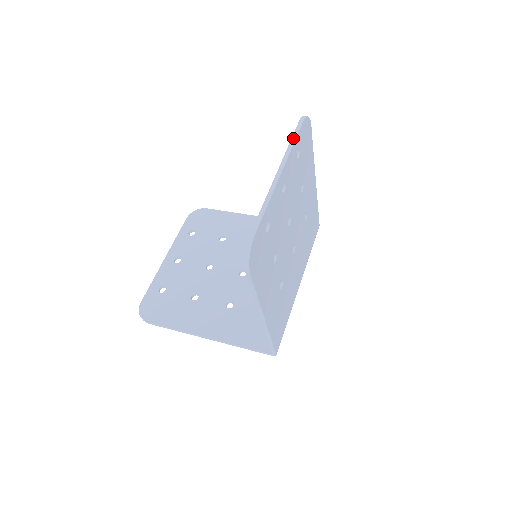
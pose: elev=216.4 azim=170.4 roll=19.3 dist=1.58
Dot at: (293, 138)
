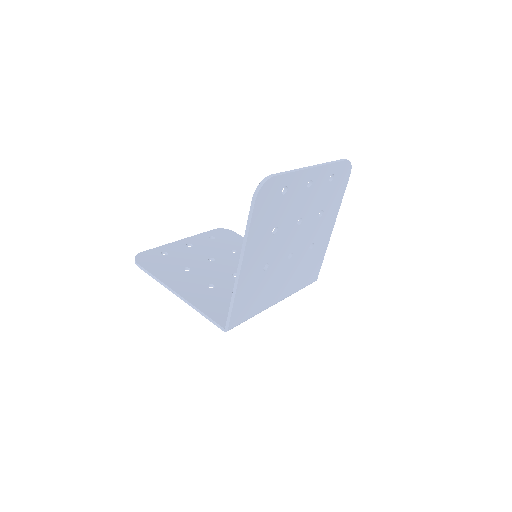
Dot at: (334, 161)
